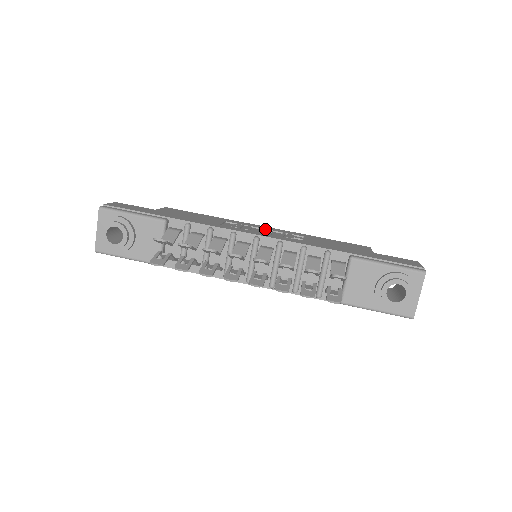
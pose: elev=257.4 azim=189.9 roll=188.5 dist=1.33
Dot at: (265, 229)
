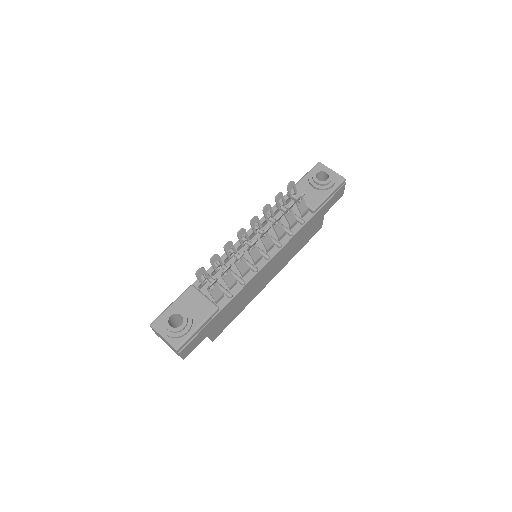
Dot at: occluded
